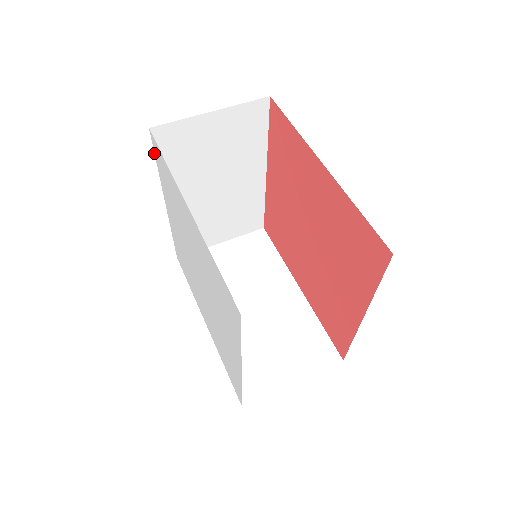
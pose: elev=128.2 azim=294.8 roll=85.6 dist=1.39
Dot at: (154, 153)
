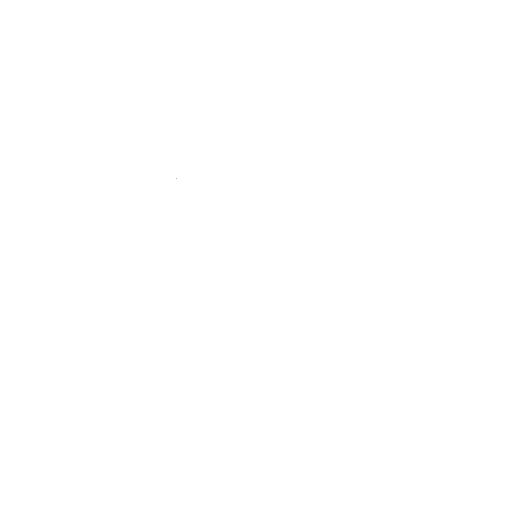
Dot at: occluded
